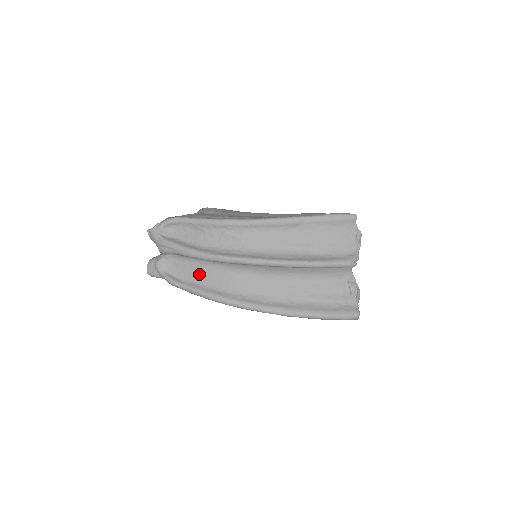
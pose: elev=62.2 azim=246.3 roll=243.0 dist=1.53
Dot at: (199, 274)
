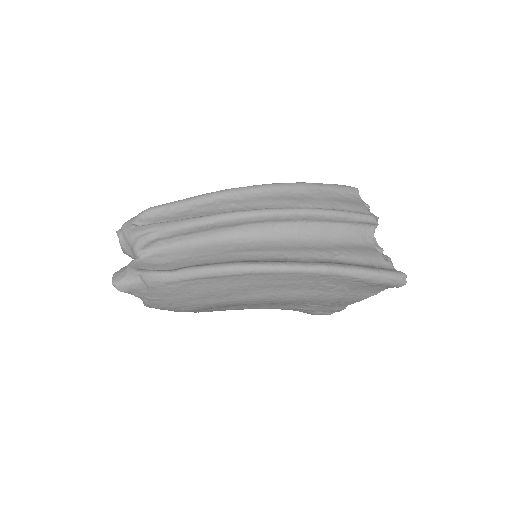
Dot at: (191, 258)
